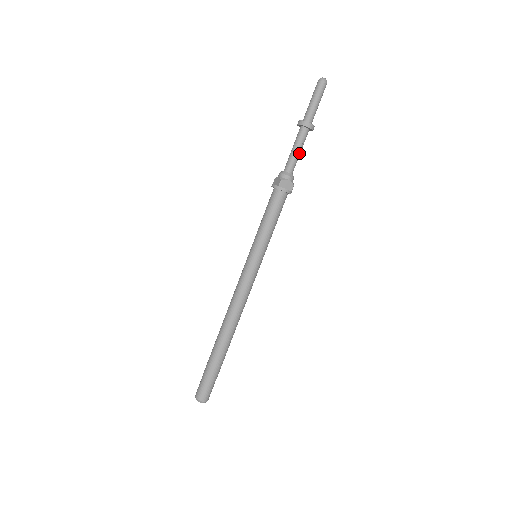
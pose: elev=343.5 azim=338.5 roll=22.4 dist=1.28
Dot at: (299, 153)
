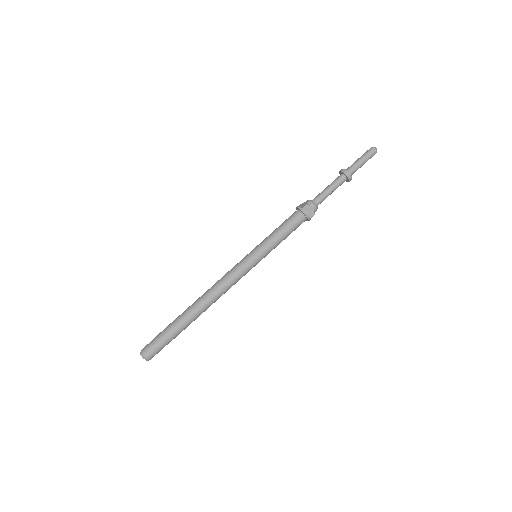
Dot at: (331, 193)
